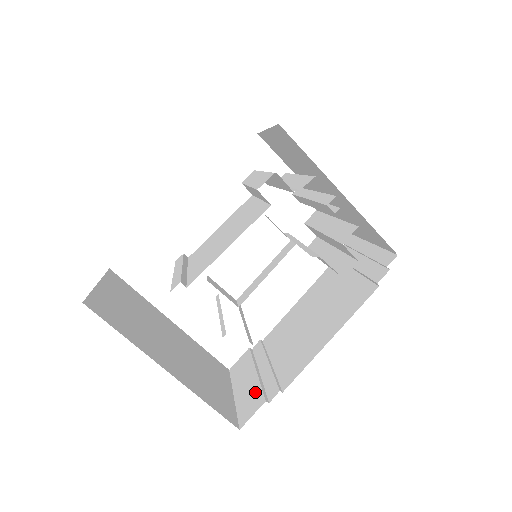
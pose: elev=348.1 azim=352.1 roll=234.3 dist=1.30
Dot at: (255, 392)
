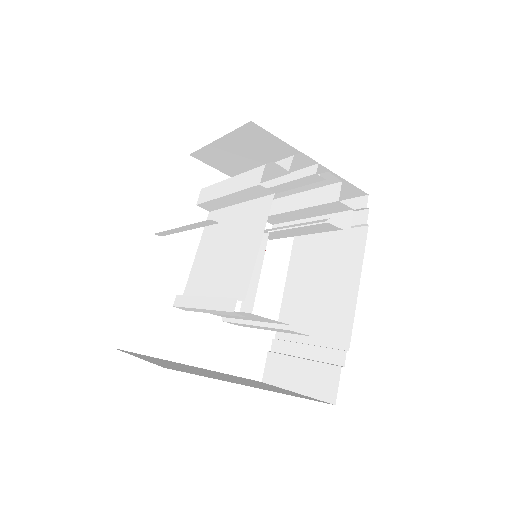
Dot at: (320, 371)
